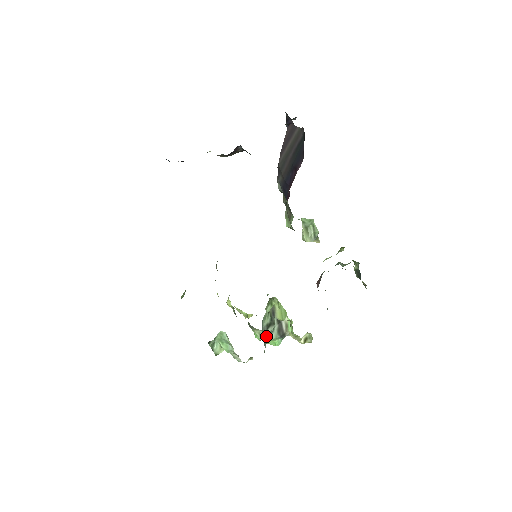
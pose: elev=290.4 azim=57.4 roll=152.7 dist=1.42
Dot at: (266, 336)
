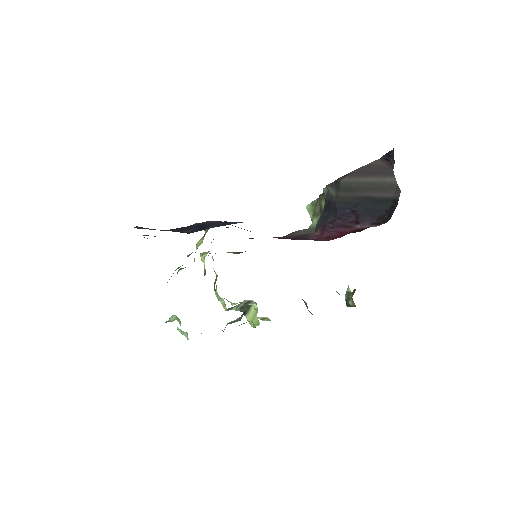
Dot at: occluded
